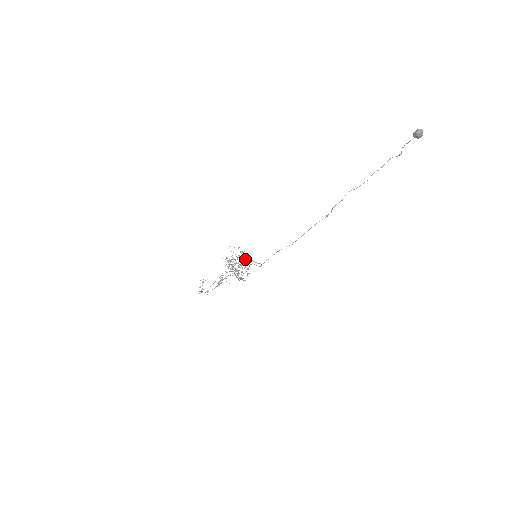
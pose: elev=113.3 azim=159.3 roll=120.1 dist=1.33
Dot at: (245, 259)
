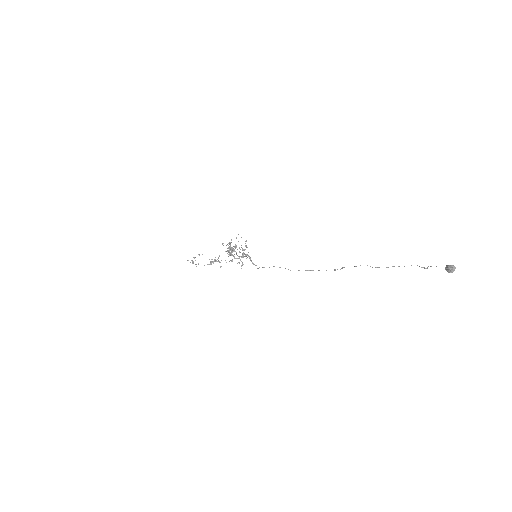
Dot at: (245, 254)
